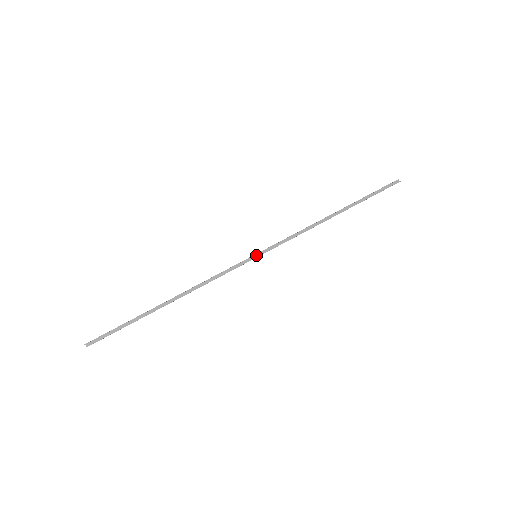
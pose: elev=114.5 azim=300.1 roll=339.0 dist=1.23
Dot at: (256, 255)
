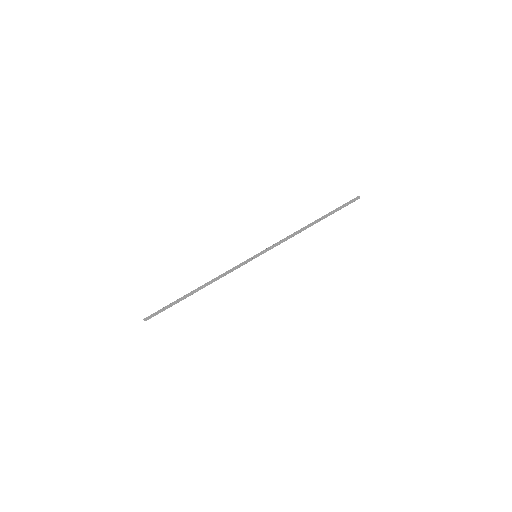
Dot at: (256, 255)
